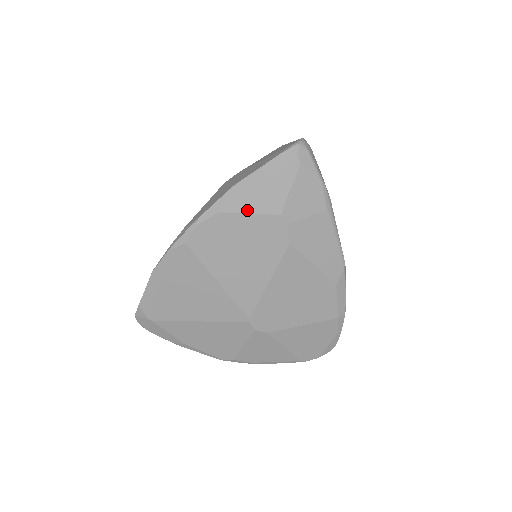
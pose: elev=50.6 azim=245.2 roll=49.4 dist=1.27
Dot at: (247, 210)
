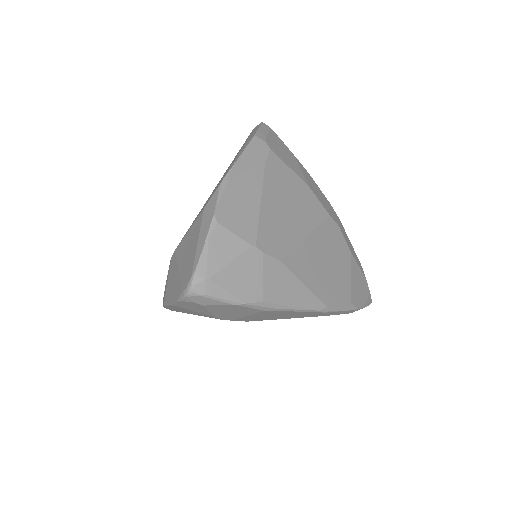
Dot at: occluded
